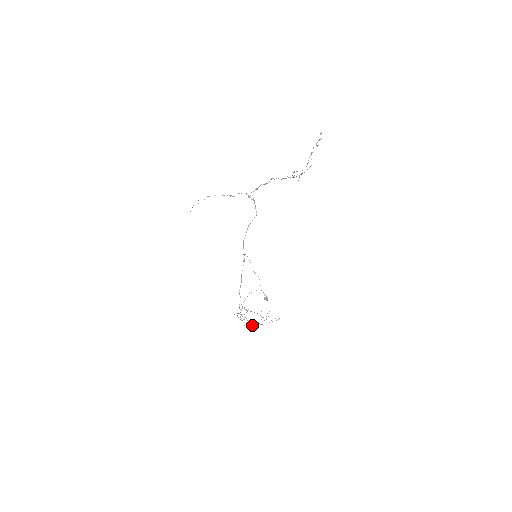
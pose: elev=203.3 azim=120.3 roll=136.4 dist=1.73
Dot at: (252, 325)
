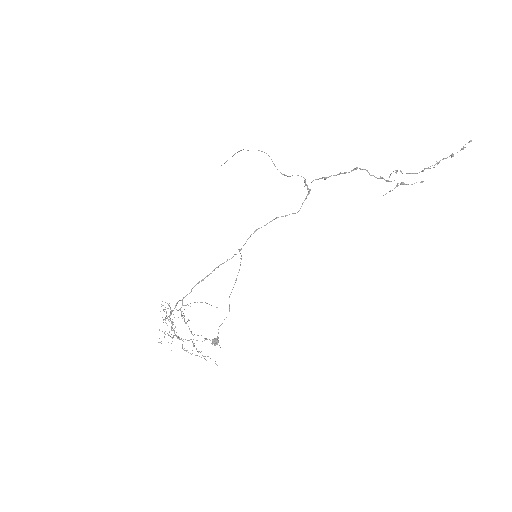
Dot at: occluded
